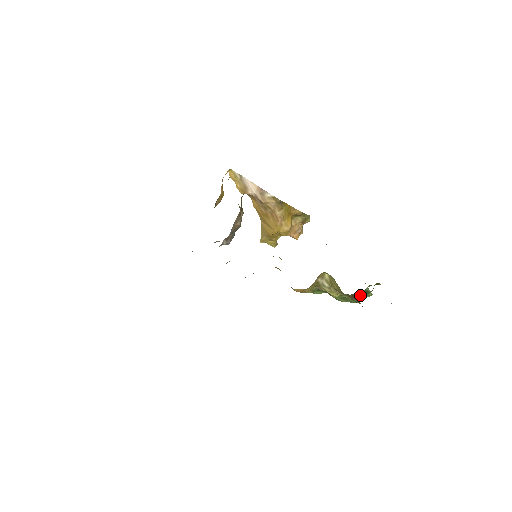
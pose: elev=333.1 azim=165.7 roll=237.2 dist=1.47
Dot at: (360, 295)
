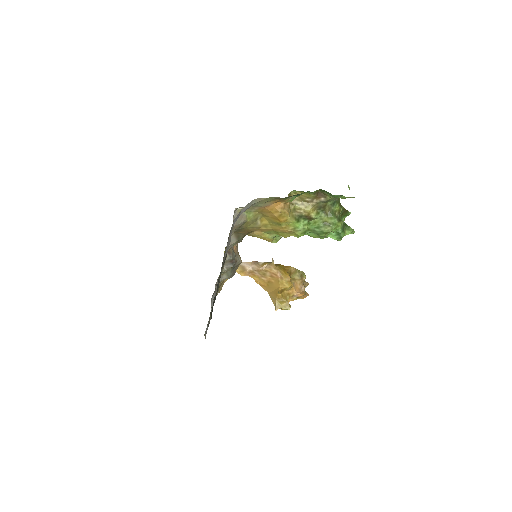
Dot at: (331, 207)
